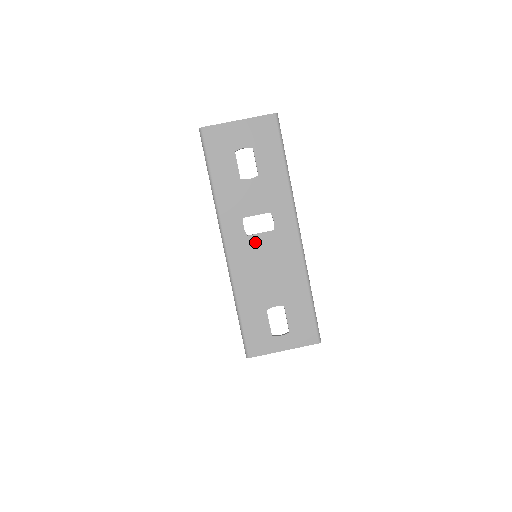
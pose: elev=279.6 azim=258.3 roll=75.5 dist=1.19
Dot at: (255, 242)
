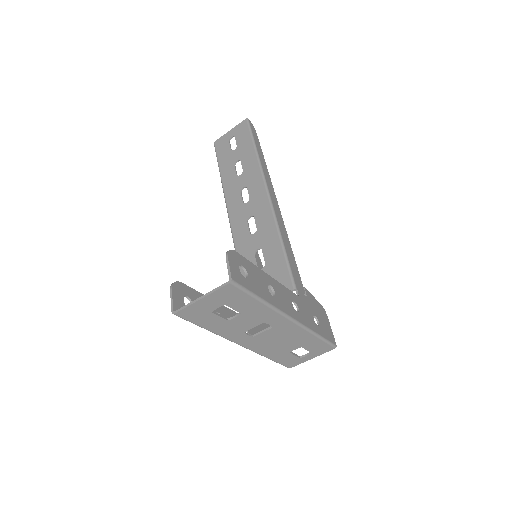
Dot at: (261, 337)
